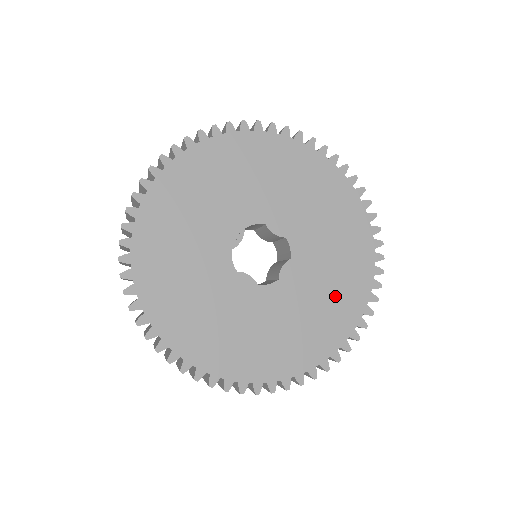
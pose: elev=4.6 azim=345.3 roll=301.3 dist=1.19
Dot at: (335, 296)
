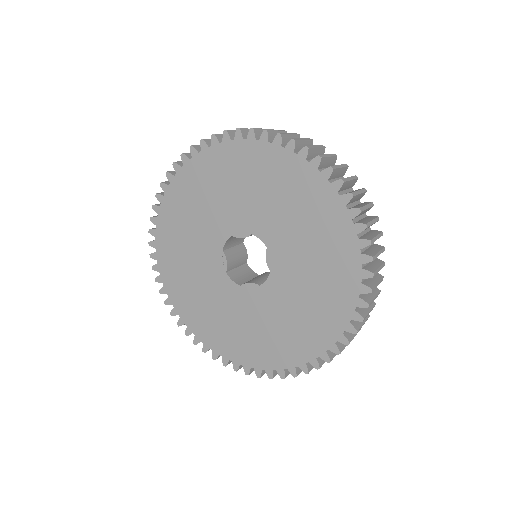
Dot at: (323, 252)
